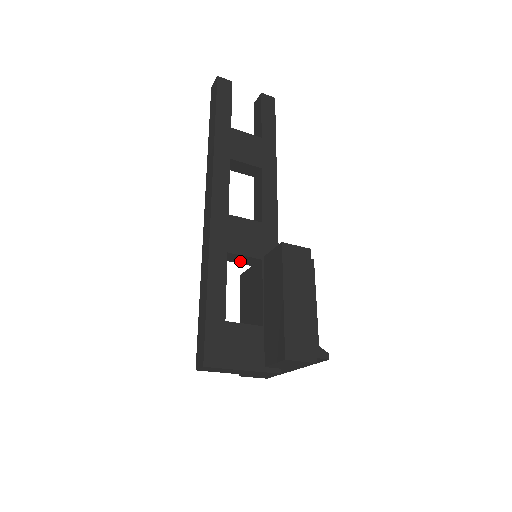
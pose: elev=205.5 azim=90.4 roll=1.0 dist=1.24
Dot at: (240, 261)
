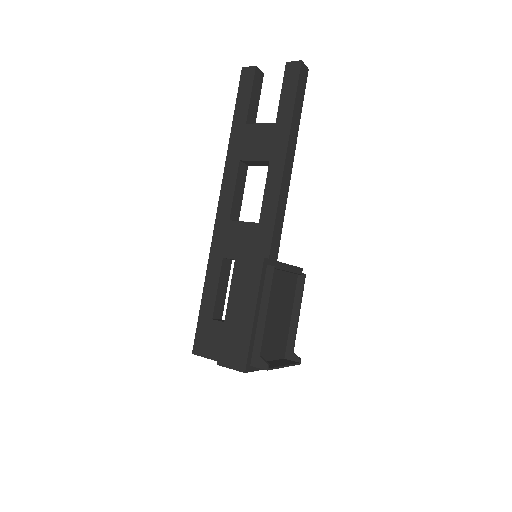
Dot at: occluded
